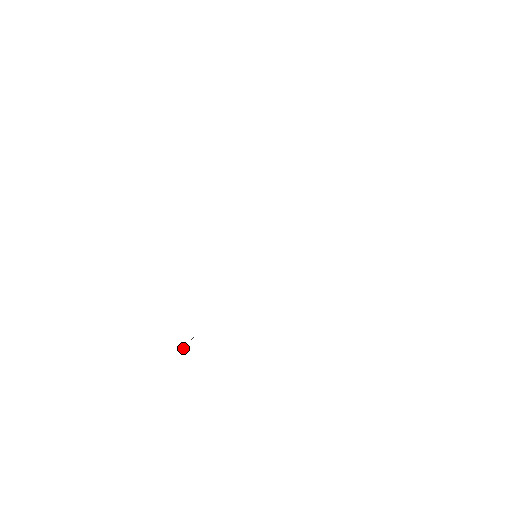
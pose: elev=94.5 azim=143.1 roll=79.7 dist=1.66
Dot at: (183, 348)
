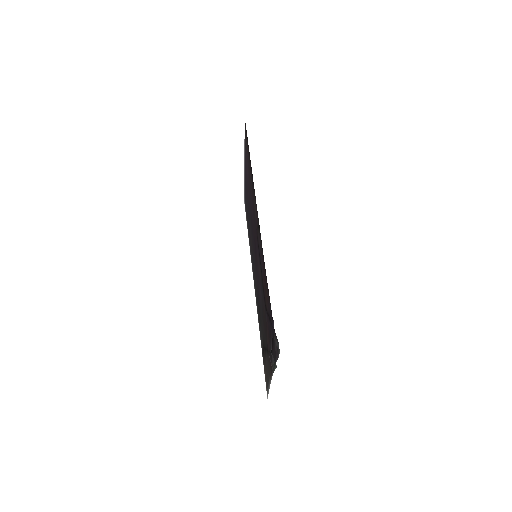
Dot at: (272, 370)
